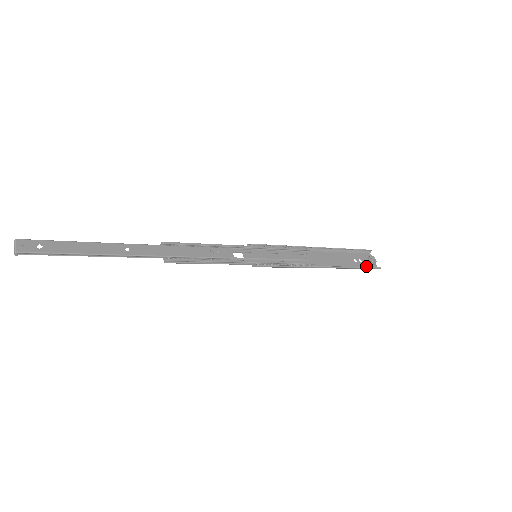
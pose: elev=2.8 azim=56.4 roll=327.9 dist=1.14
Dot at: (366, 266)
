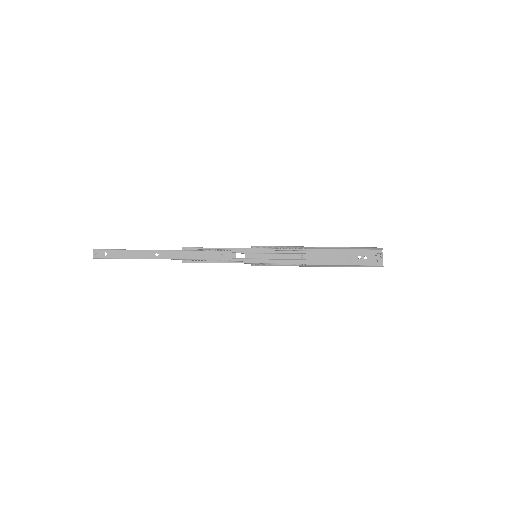
Dot at: (369, 263)
